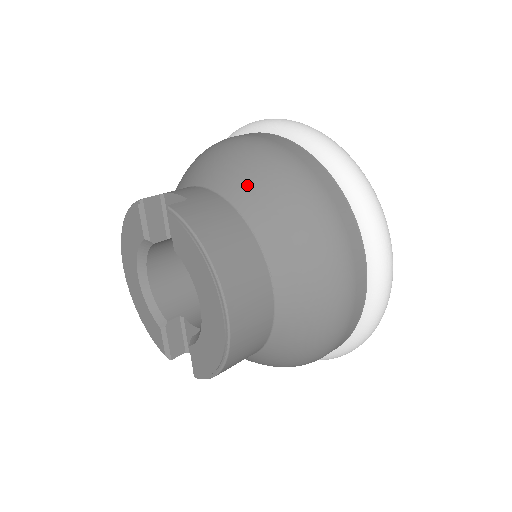
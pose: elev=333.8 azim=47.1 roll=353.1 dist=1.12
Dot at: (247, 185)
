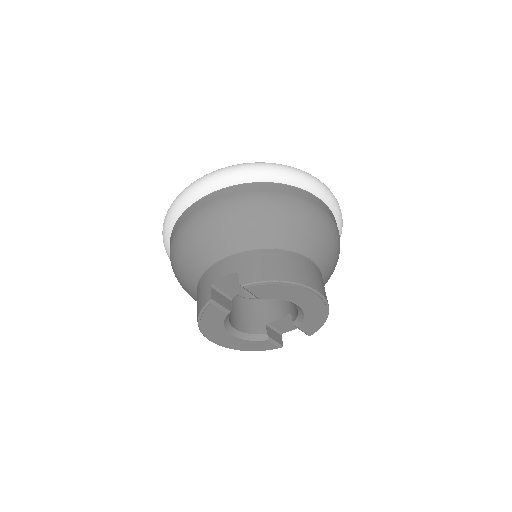
Dot at: (249, 233)
